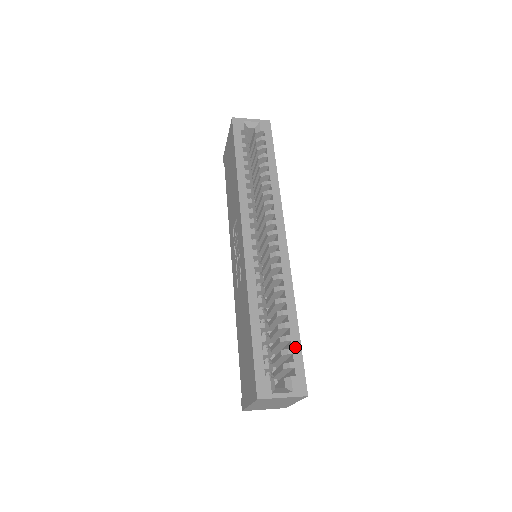
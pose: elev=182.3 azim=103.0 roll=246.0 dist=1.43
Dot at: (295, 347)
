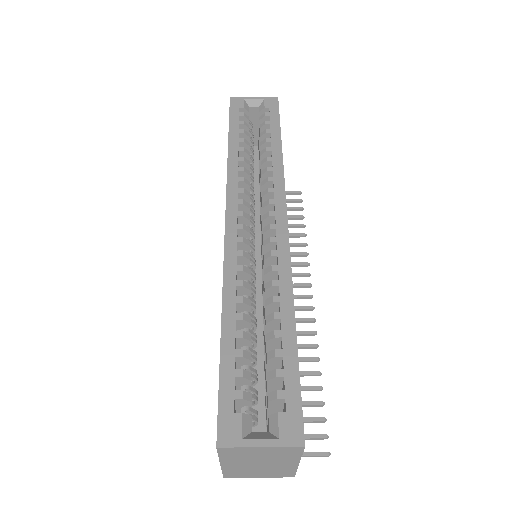
Dot at: (288, 366)
